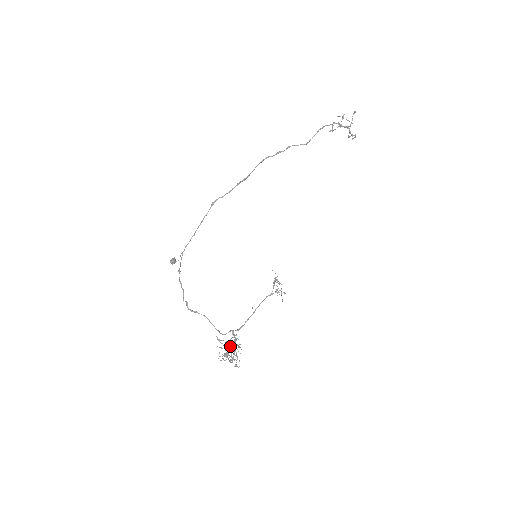
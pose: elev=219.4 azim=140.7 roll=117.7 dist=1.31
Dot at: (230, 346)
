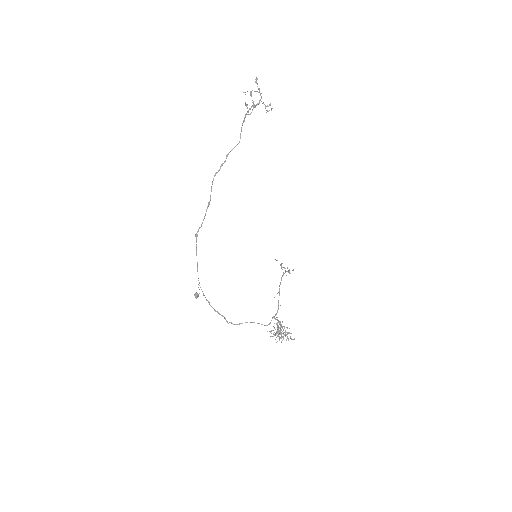
Dot at: (280, 331)
